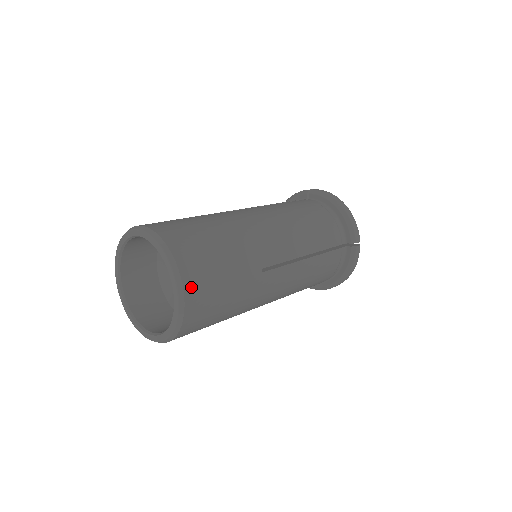
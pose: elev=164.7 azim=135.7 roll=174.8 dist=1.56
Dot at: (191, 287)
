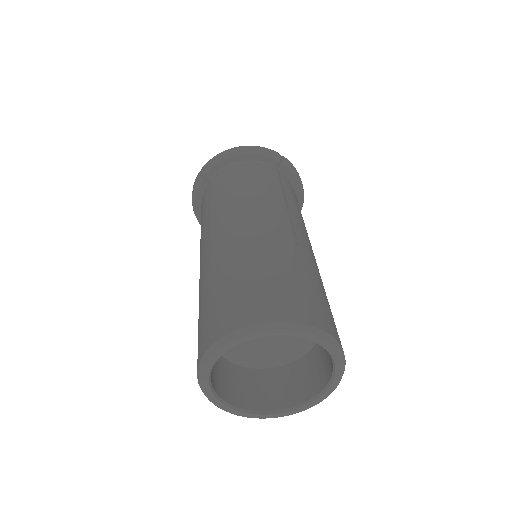
Dot at: occluded
